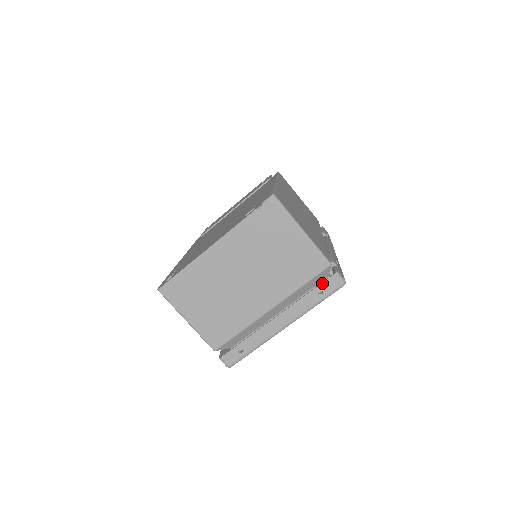
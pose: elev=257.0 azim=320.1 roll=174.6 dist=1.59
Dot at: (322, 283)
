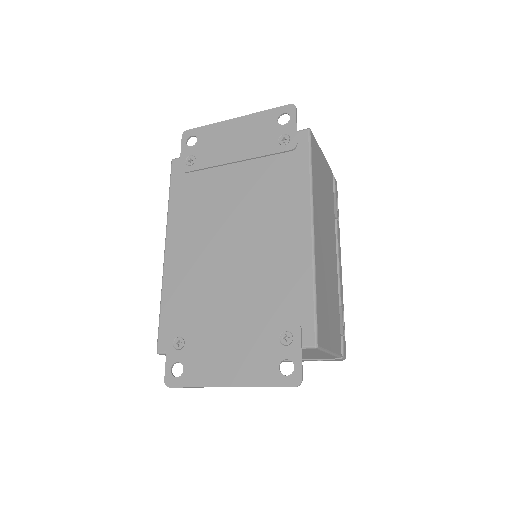
Dot at: occluded
